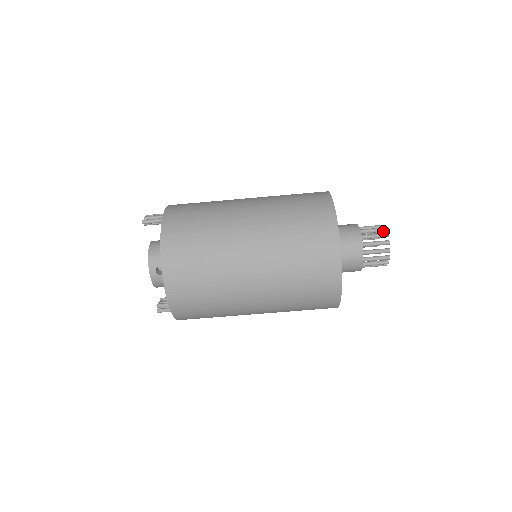
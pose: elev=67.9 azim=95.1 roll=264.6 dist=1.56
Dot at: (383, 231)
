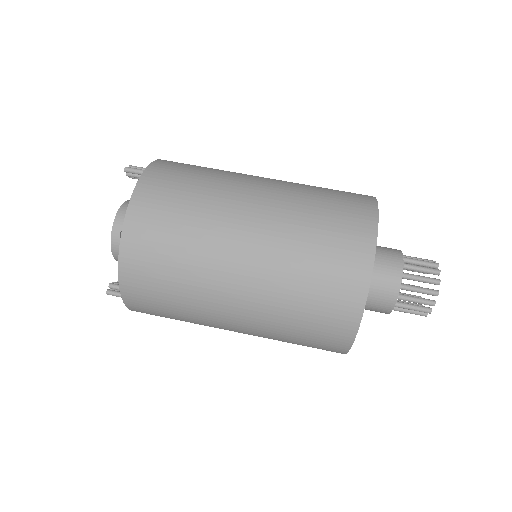
Dot at: (433, 267)
